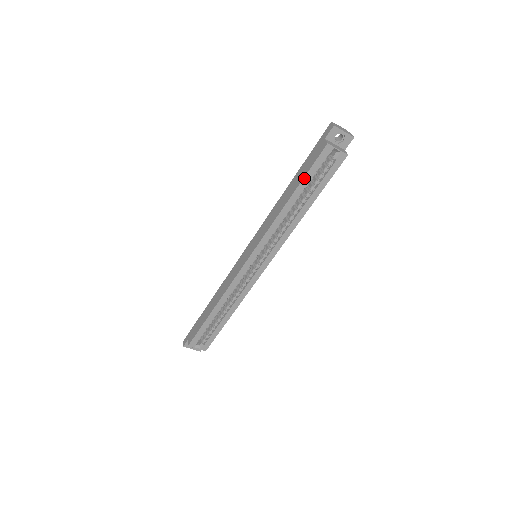
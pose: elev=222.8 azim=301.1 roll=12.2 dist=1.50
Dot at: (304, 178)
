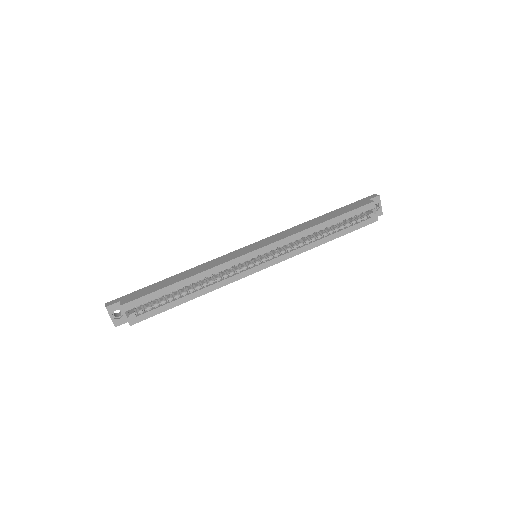
Dot at: (345, 213)
